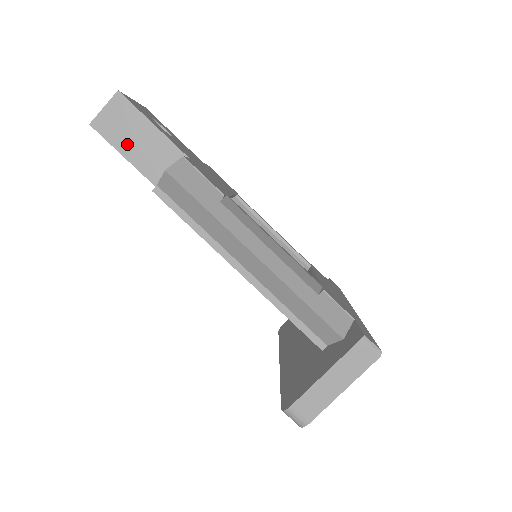
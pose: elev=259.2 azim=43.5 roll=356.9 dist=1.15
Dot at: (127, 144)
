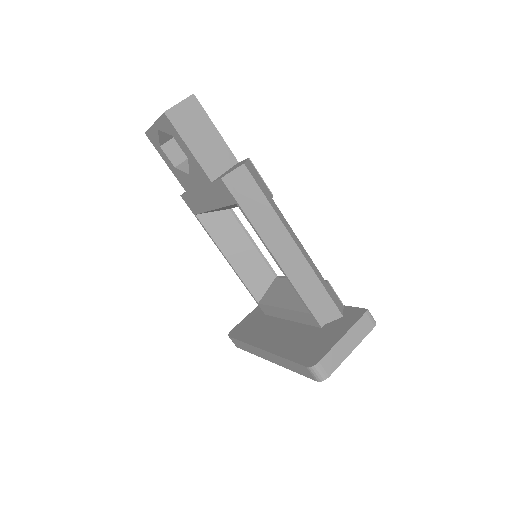
Dot at: (193, 138)
